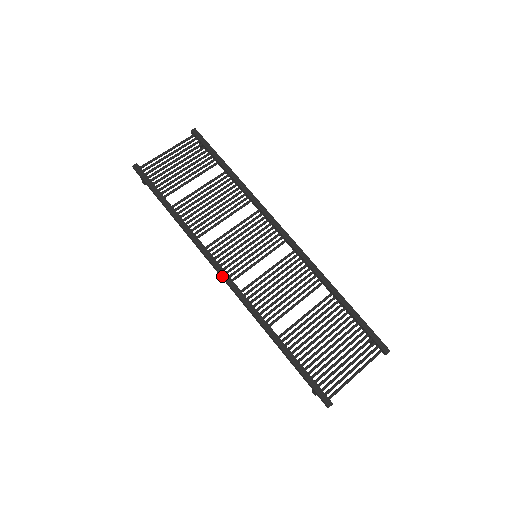
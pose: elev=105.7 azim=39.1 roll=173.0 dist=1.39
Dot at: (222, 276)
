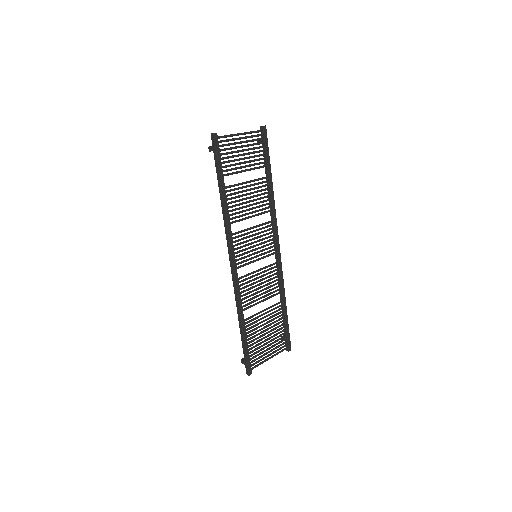
Dot at: (233, 263)
